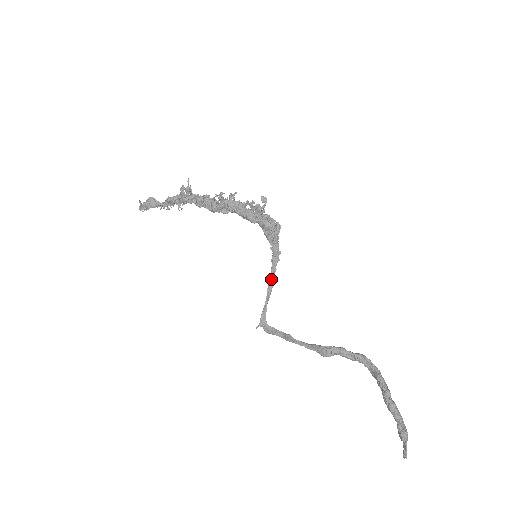
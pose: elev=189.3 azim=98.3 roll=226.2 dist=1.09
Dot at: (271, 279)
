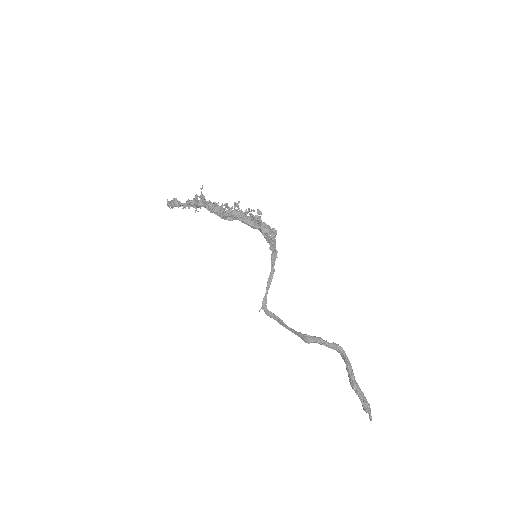
Dot at: (271, 272)
